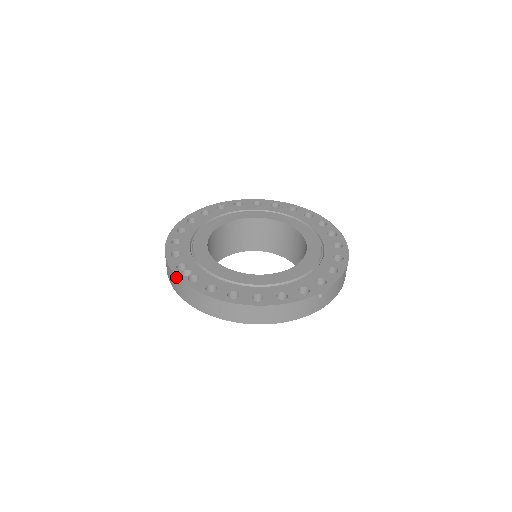
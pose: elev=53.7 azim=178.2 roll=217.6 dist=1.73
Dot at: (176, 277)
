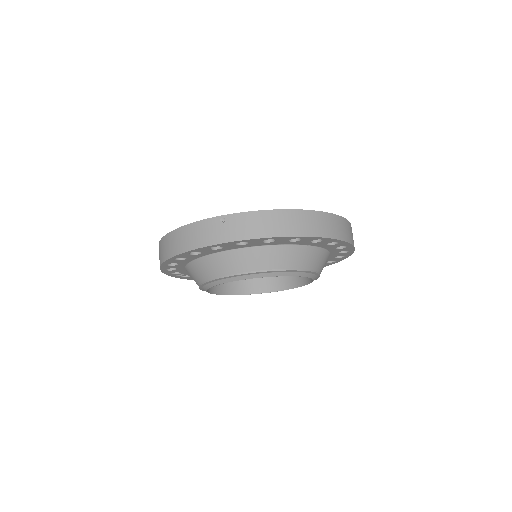
Dot at: occluded
